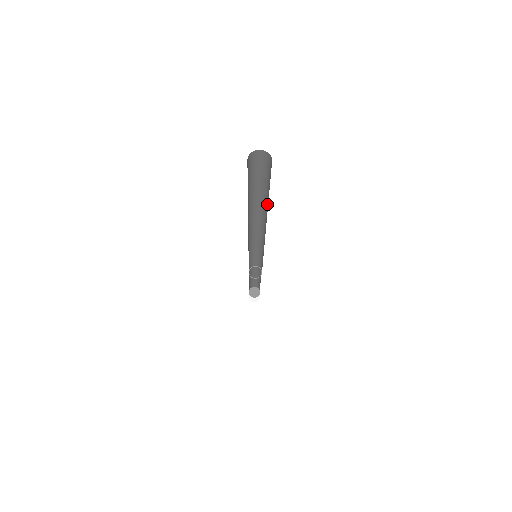
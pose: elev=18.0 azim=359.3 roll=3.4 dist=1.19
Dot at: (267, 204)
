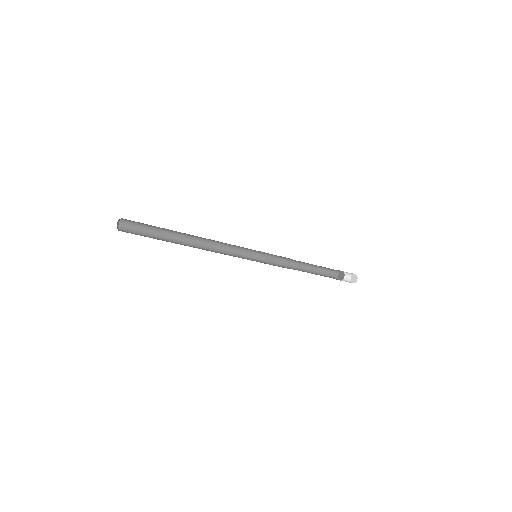
Dot at: occluded
